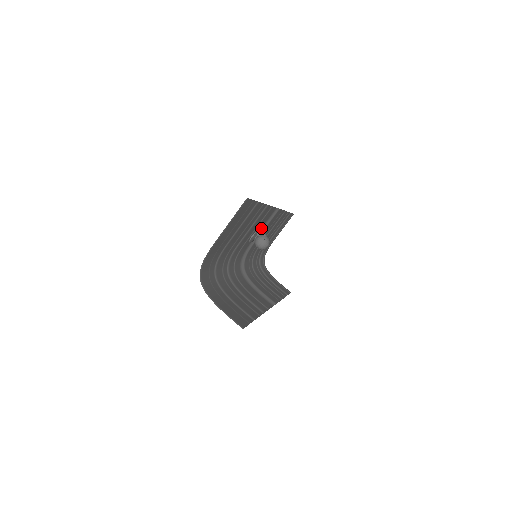
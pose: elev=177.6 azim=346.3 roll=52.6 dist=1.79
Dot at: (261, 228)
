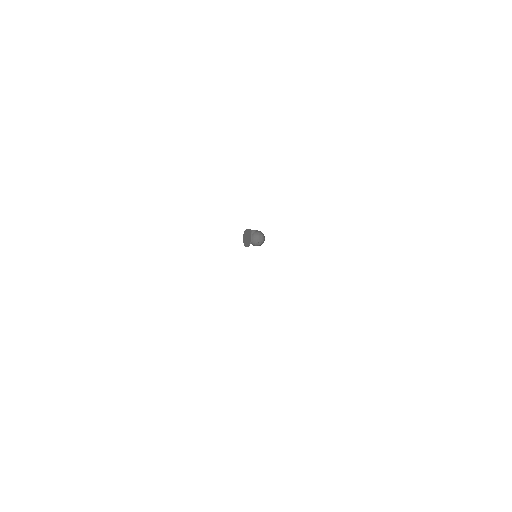
Dot at: occluded
